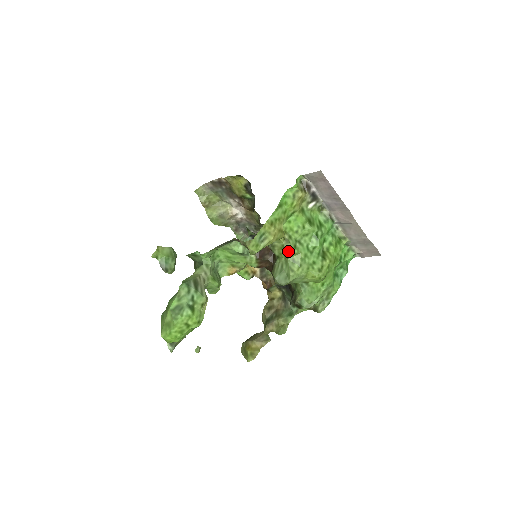
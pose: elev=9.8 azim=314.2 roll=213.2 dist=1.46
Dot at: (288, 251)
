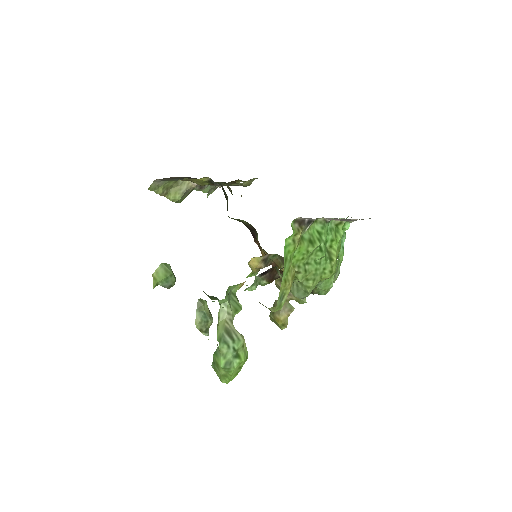
Dot at: (301, 279)
